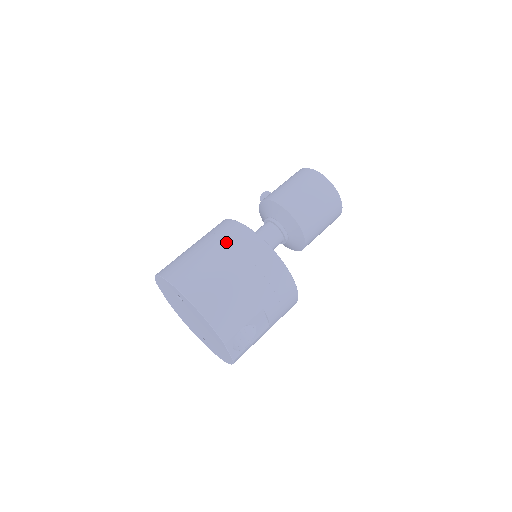
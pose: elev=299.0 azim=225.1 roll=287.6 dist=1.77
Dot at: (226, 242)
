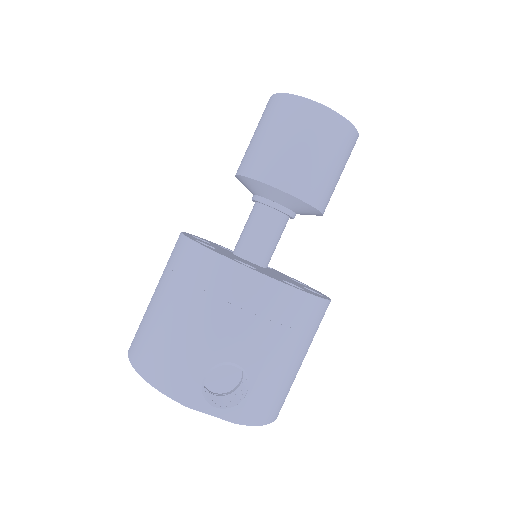
Dot at: (165, 267)
